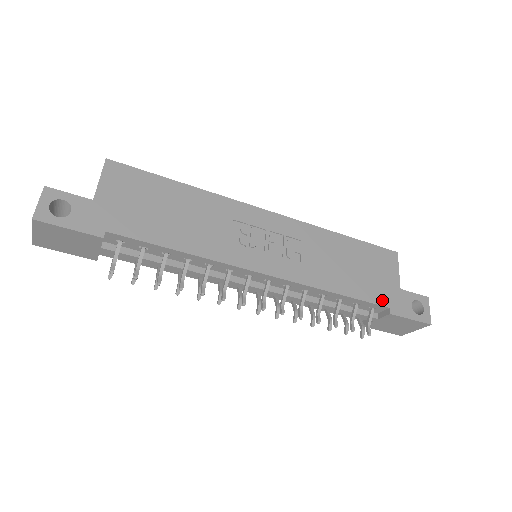
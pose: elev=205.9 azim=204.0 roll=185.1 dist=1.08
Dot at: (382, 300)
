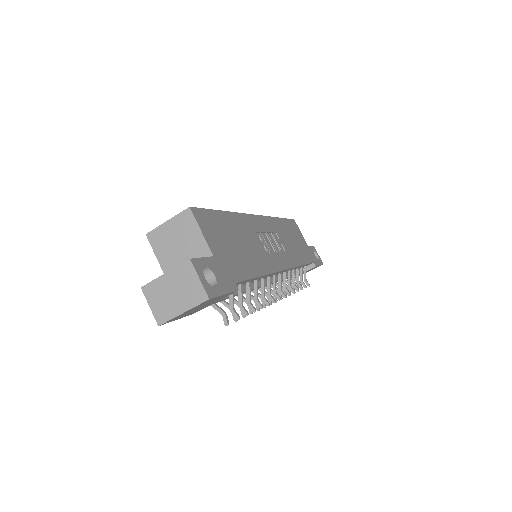
Dot at: (310, 259)
